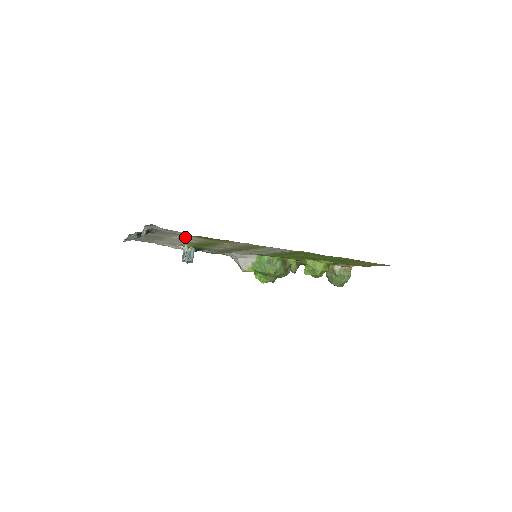
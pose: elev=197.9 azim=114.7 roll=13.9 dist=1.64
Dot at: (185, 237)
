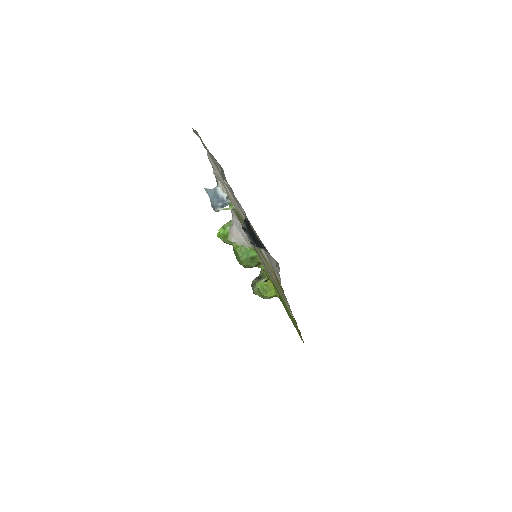
Dot at: (266, 257)
